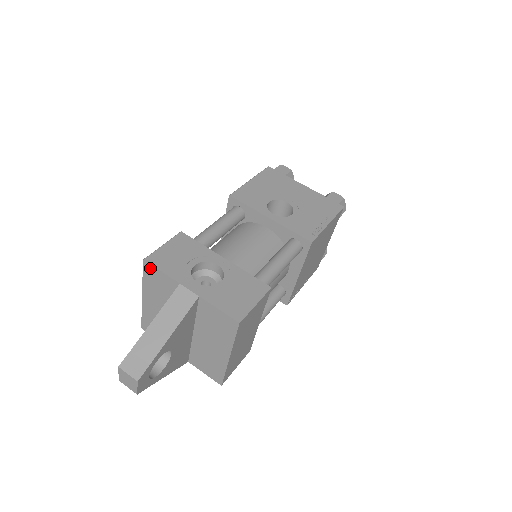
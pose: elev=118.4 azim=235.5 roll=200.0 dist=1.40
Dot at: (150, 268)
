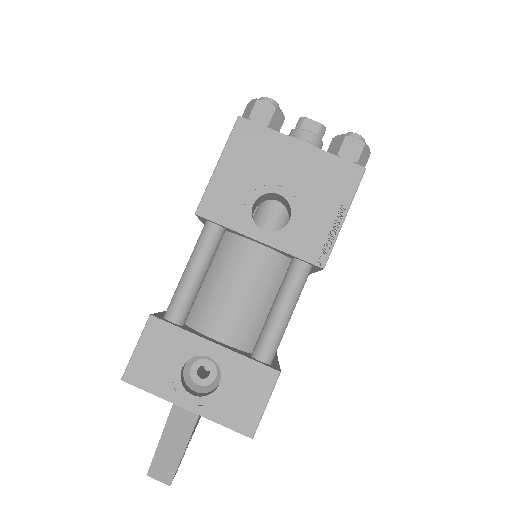
Dot at: (133, 383)
